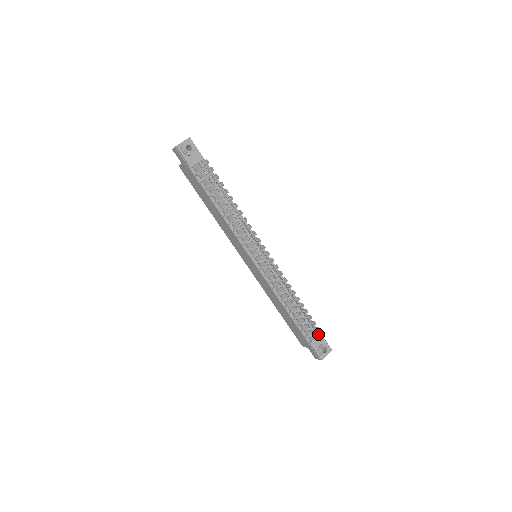
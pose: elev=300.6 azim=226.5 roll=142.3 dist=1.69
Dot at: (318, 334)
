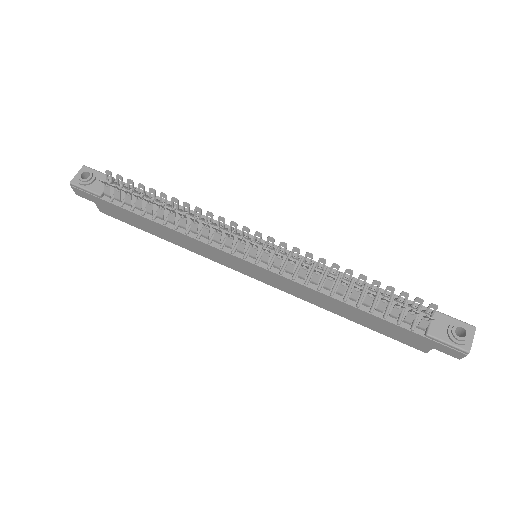
Dot at: (426, 310)
